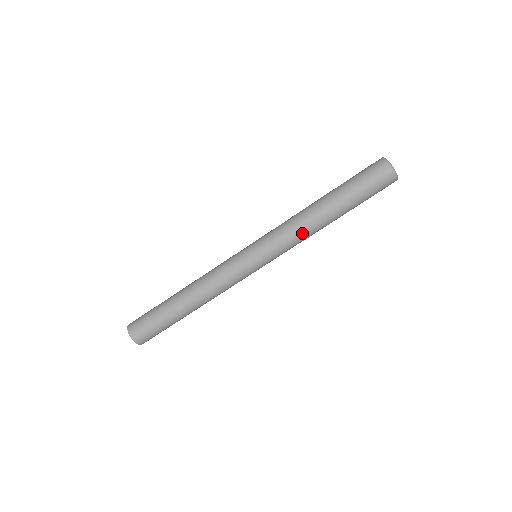
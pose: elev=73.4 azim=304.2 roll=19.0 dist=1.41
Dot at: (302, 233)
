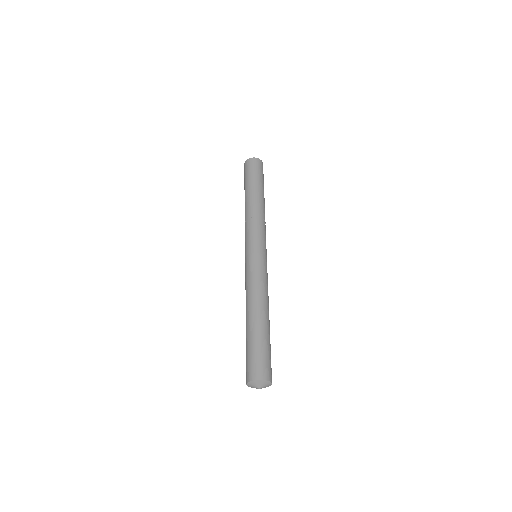
Dot at: (252, 216)
